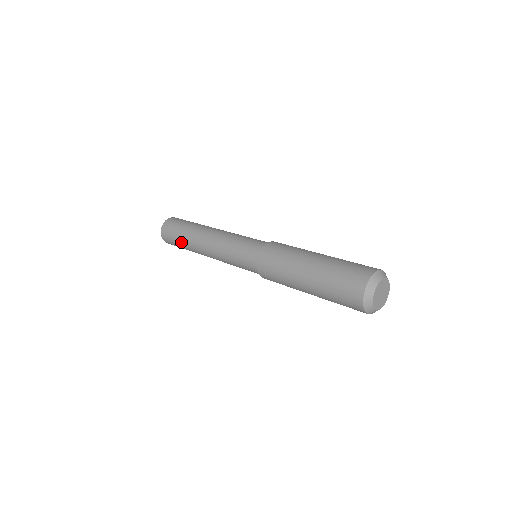
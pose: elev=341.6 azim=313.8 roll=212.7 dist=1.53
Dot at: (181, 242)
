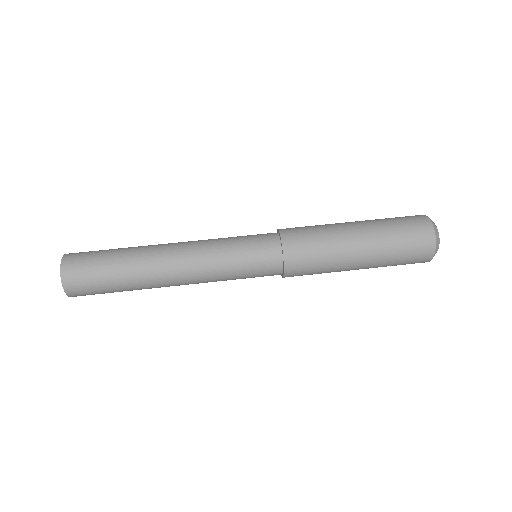
Dot at: (117, 280)
